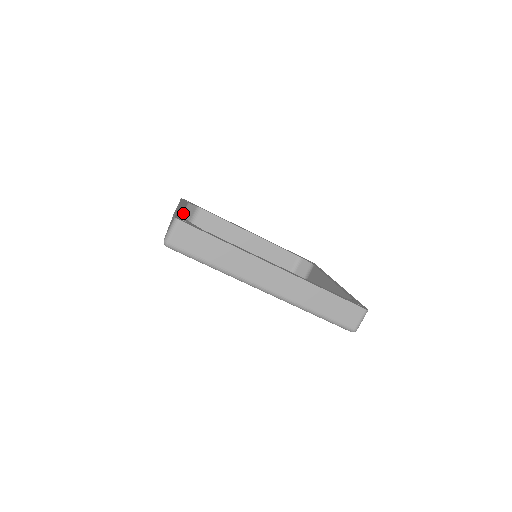
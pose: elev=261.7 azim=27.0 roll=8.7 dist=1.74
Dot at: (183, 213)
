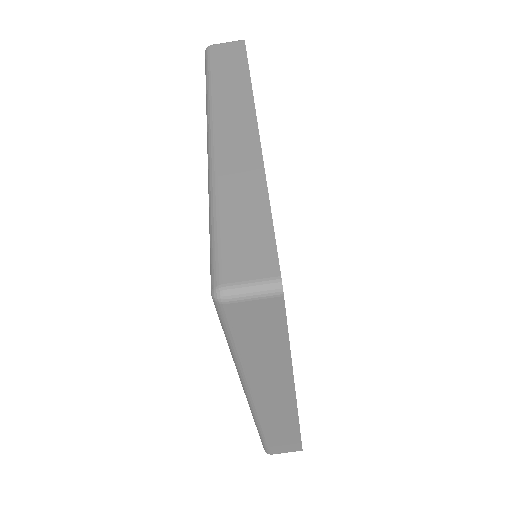
Dot at: occluded
